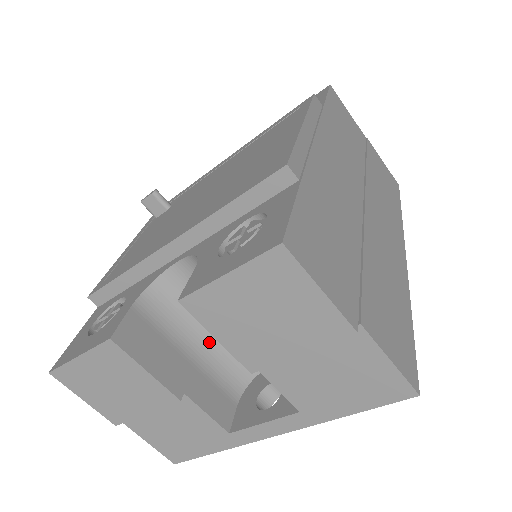
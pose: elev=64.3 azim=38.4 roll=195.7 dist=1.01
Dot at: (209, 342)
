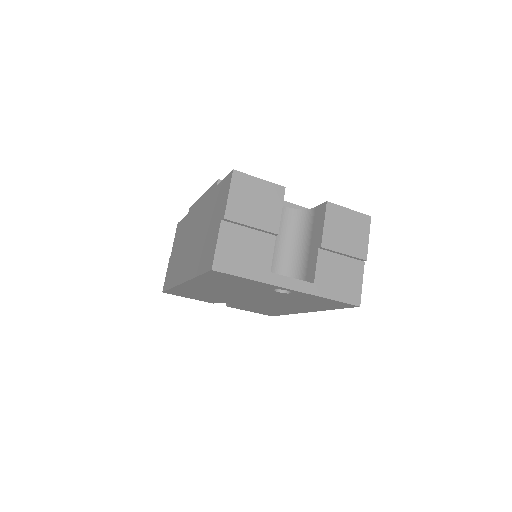
Dot at: occluded
